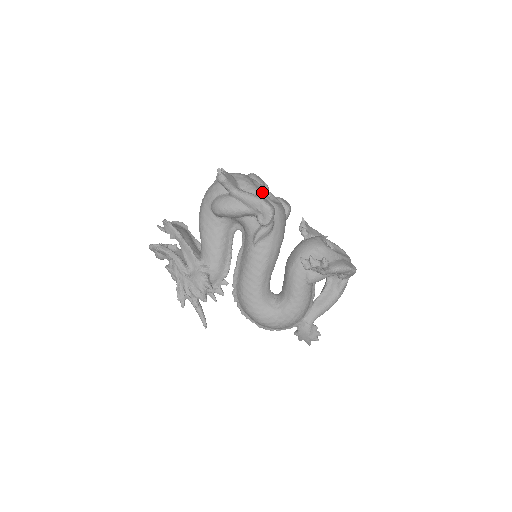
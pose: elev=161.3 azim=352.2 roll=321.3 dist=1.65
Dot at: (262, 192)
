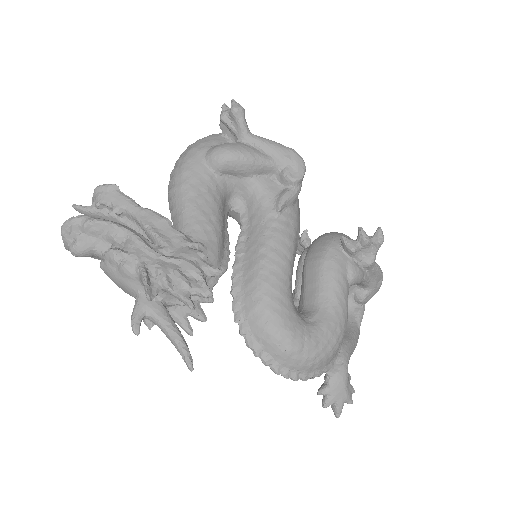
Dot at: occluded
